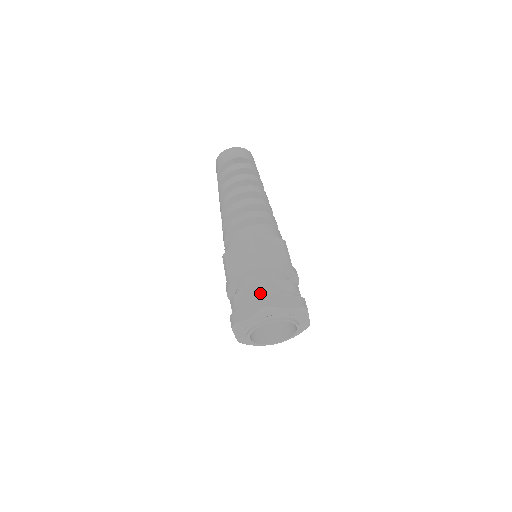
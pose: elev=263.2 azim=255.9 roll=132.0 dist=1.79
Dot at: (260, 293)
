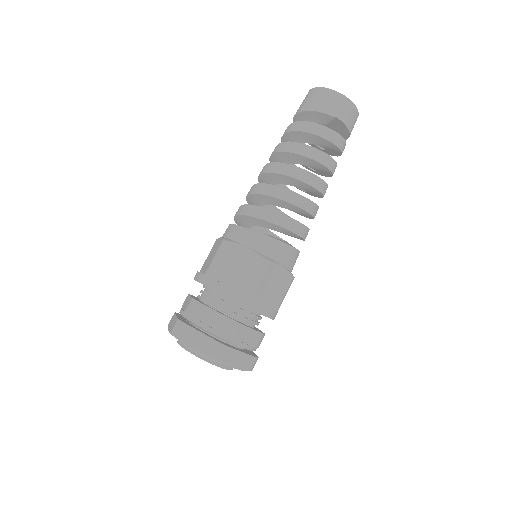
Dot at: (225, 334)
